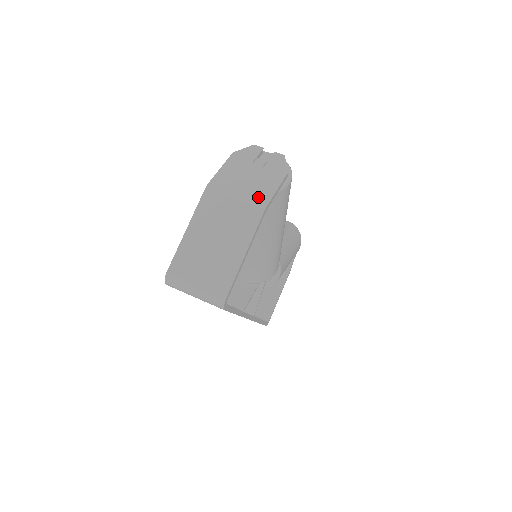
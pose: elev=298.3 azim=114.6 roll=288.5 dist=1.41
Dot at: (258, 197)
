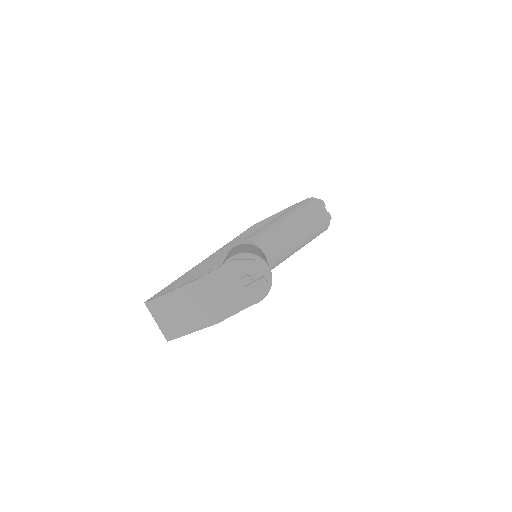
Dot at: (219, 312)
